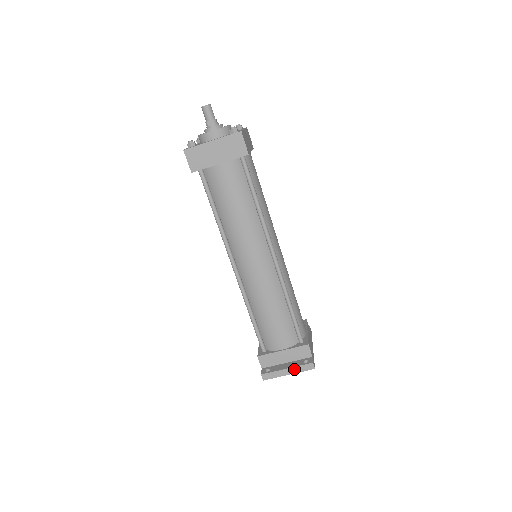
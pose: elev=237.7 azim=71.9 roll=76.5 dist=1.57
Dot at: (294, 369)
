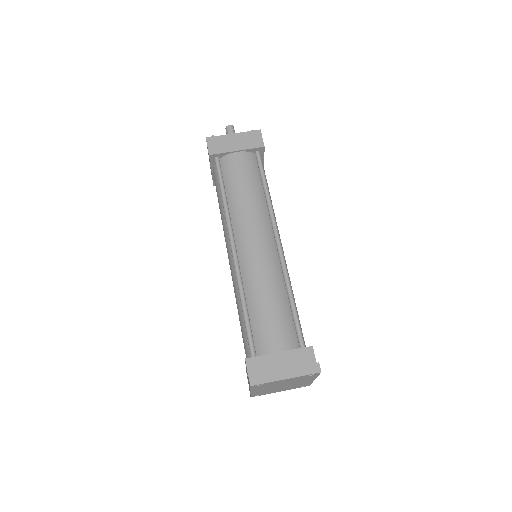
Dot at: (294, 371)
